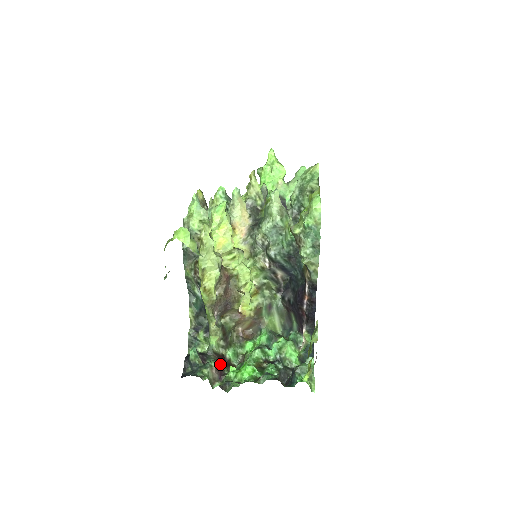
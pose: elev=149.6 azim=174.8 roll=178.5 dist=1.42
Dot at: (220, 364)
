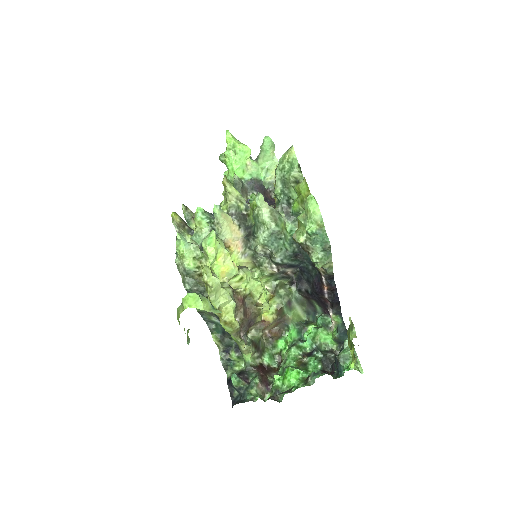
Dot at: (262, 375)
